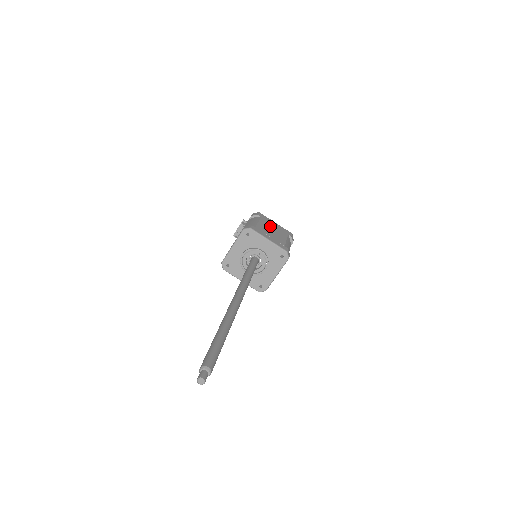
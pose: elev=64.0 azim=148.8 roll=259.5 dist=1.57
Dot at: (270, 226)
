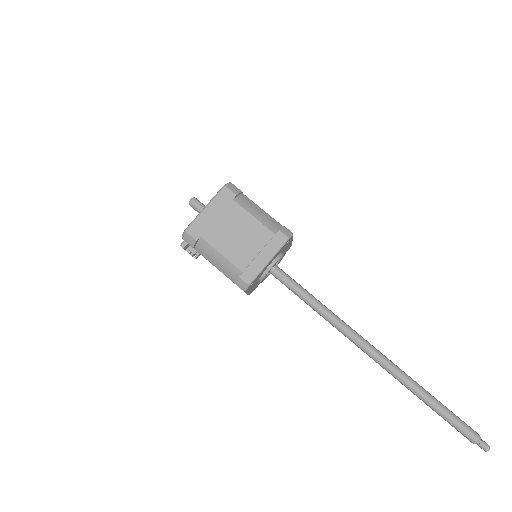
Dot at: (223, 232)
